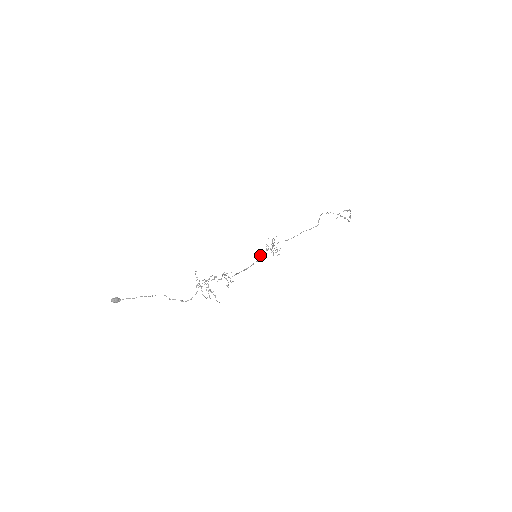
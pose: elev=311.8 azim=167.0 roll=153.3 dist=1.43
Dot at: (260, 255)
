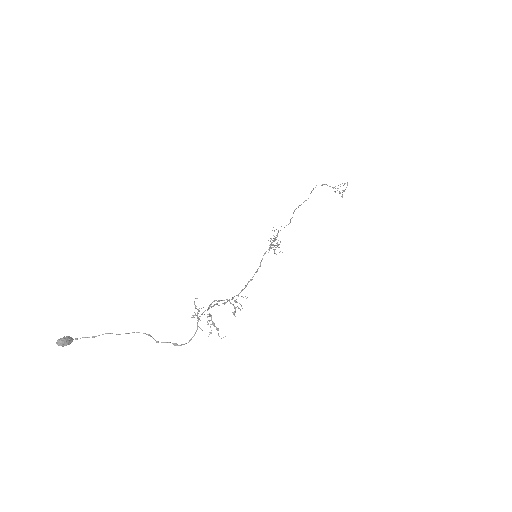
Dot at: occluded
